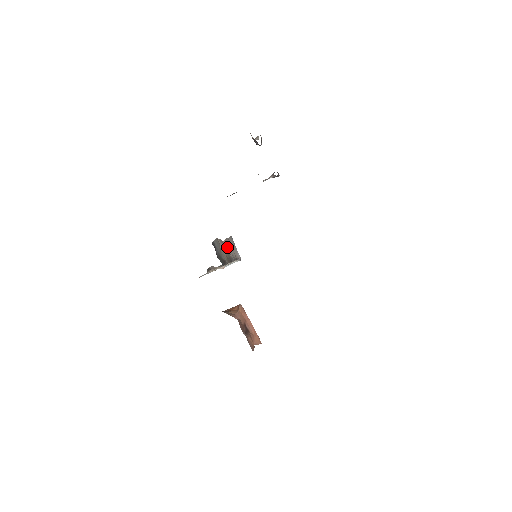
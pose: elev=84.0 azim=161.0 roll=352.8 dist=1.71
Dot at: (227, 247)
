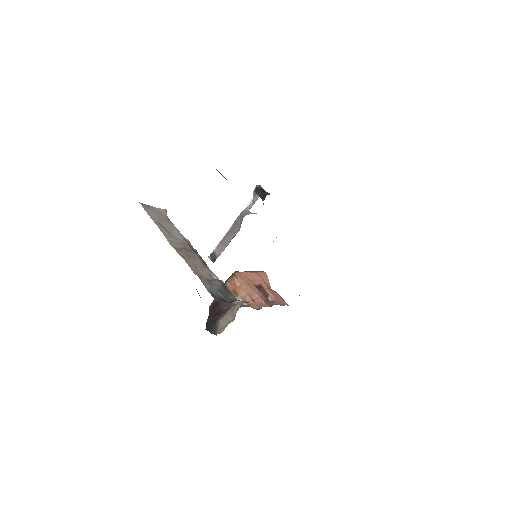
Dot at: (173, 239)
